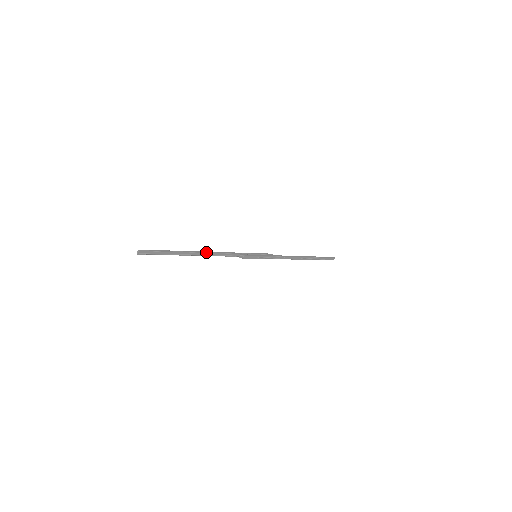
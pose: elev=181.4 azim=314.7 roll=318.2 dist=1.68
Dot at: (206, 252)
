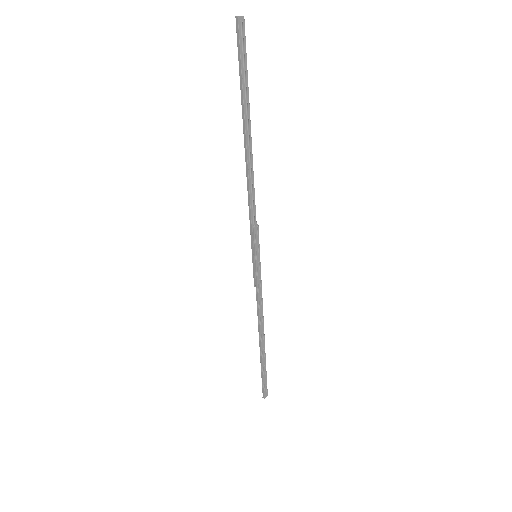
Dot at: (252, 156)
